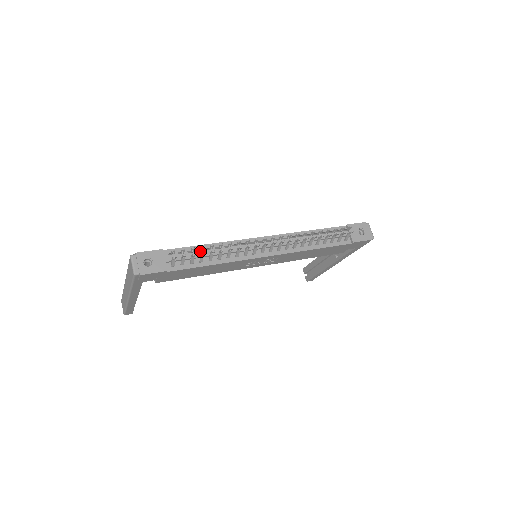
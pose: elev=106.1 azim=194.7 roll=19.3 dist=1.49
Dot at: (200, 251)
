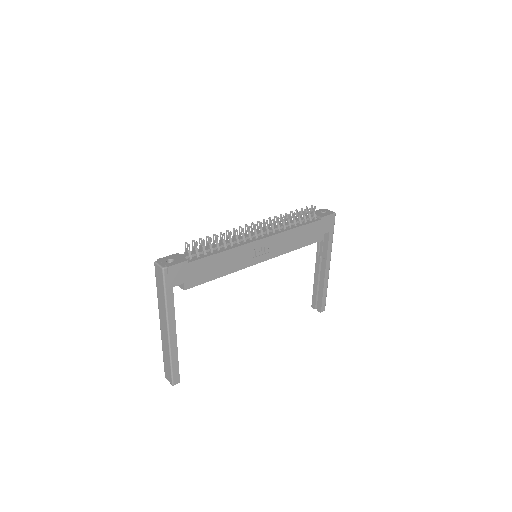
Dot at: occluded
